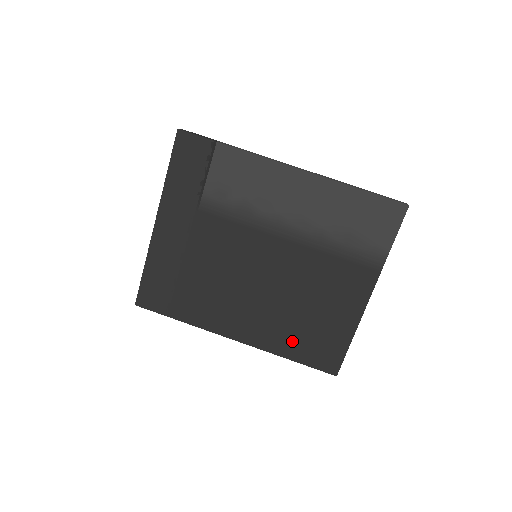
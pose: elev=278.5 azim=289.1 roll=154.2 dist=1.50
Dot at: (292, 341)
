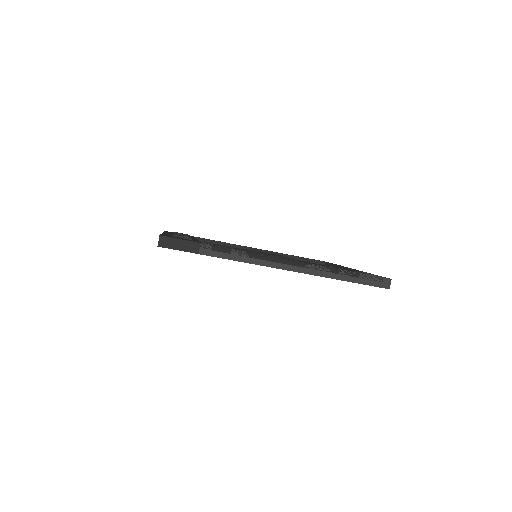
Dot at: occluded
